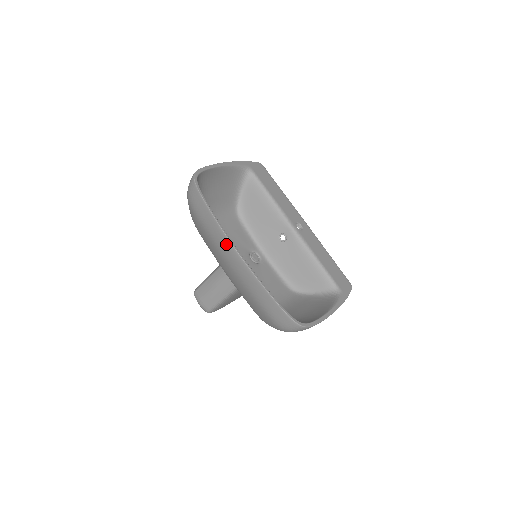
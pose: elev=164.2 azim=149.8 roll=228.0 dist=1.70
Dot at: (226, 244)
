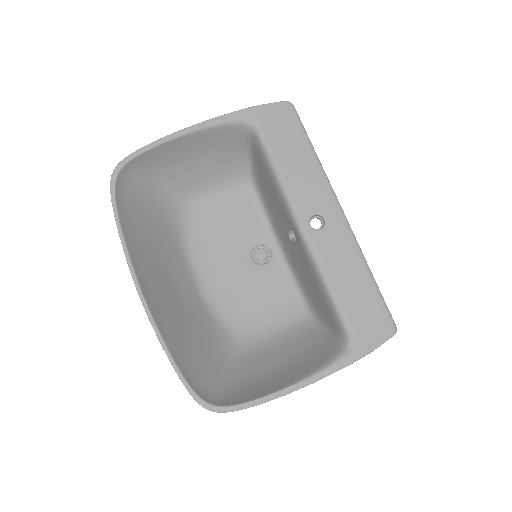
Dot at: occluded
